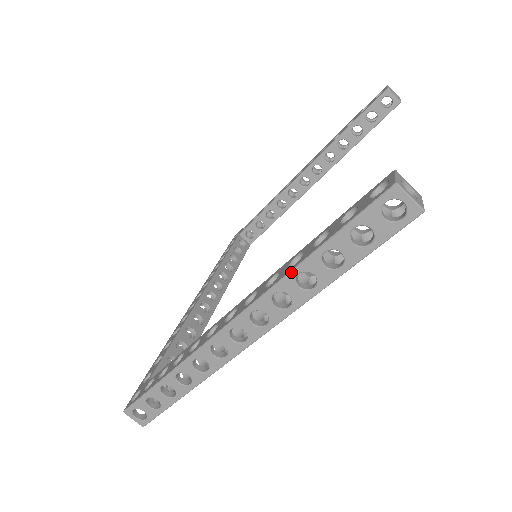
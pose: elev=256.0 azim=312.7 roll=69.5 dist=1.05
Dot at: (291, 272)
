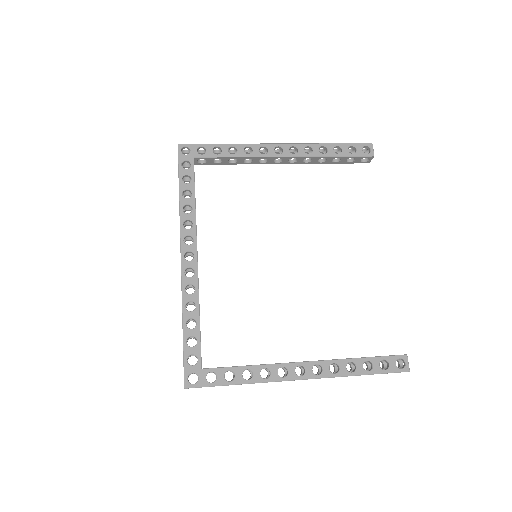
Dot at: occluded
